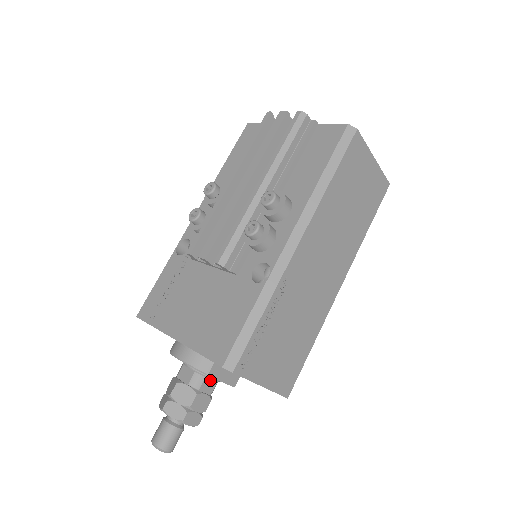
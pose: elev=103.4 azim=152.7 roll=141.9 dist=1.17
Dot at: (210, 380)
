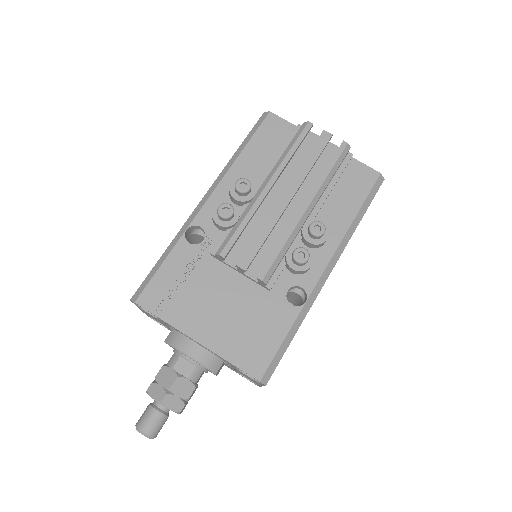
Dot at: (203, 372)
